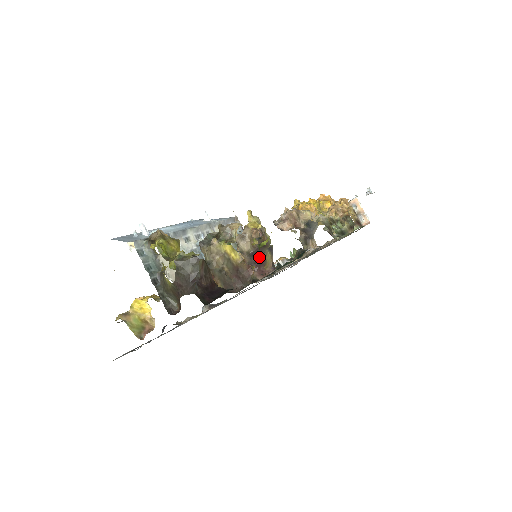
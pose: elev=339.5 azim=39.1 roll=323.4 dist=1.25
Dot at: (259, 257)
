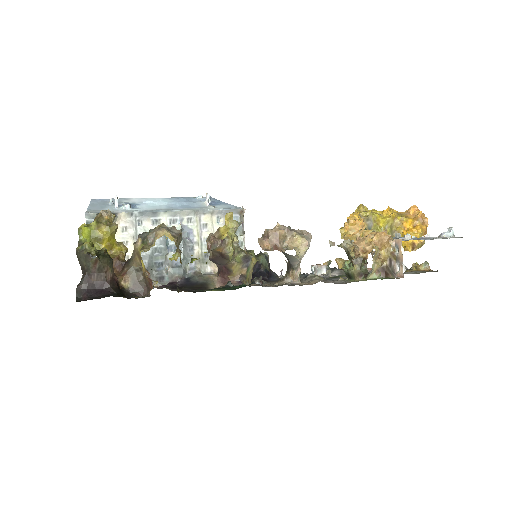
Dot at: (223, 265)
